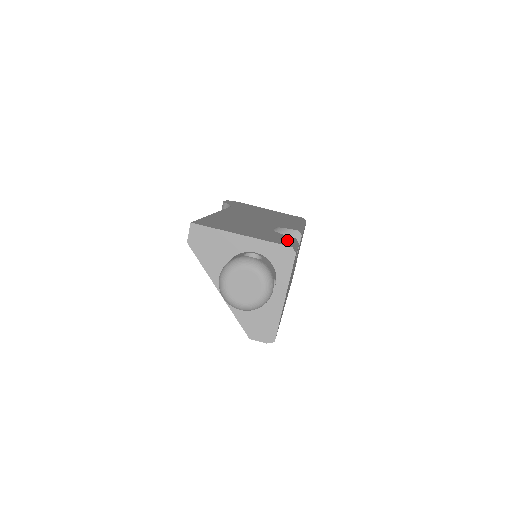
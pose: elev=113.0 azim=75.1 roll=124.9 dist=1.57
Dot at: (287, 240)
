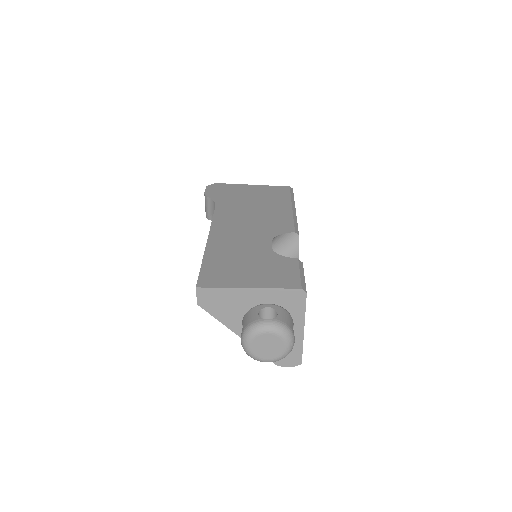
Dot at: (292, 272)
